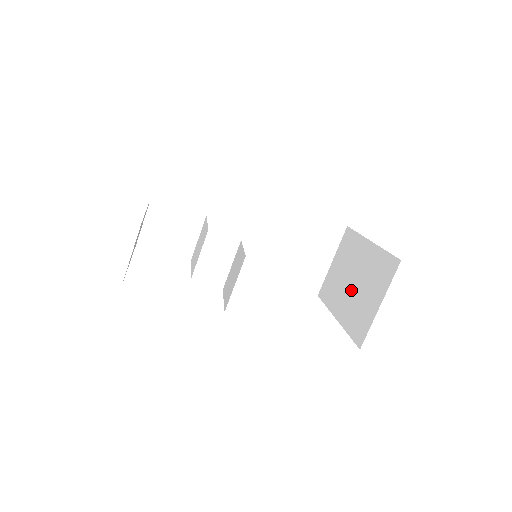
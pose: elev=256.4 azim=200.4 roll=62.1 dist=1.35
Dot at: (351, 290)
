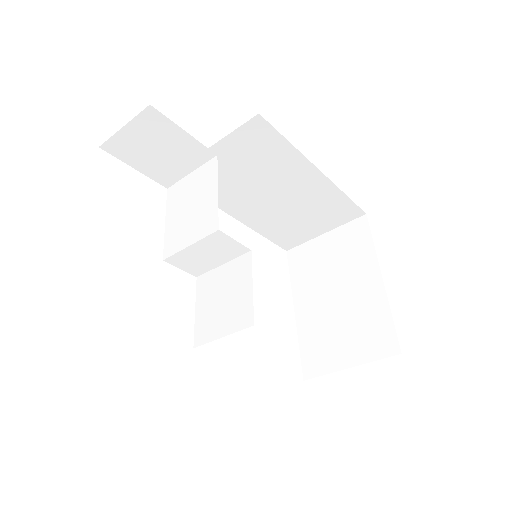
Dot at: (328, 303)
